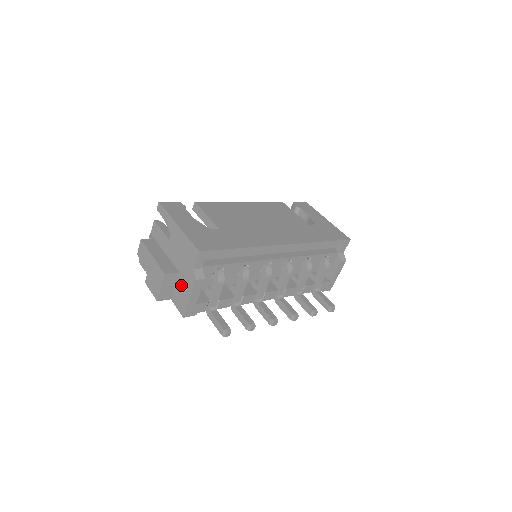
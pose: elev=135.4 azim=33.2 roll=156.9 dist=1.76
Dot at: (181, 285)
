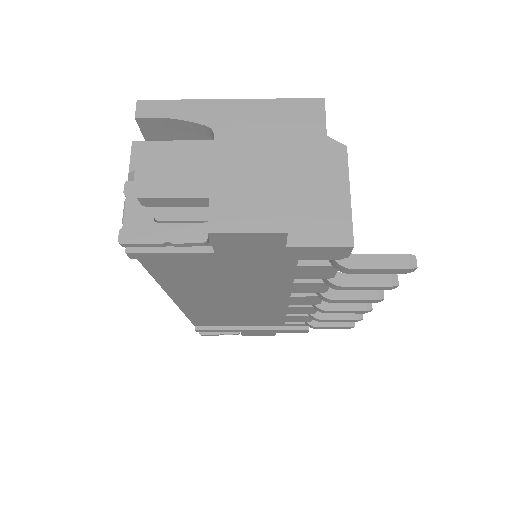
Dot at: (306, 189)
